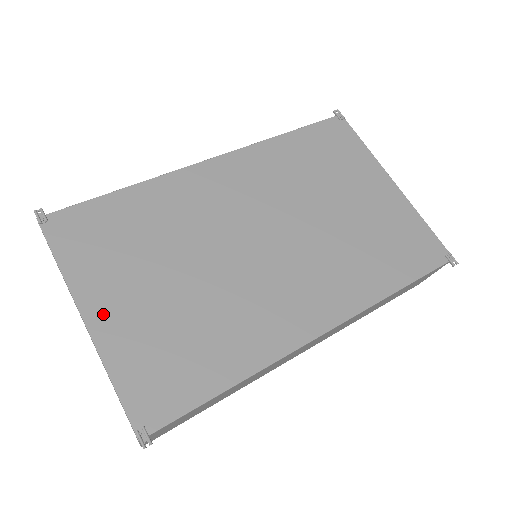
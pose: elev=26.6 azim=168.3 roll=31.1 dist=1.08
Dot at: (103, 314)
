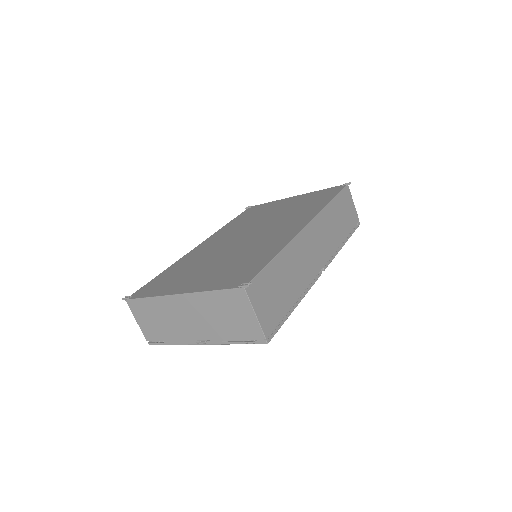
Dot at: (187, 288)
